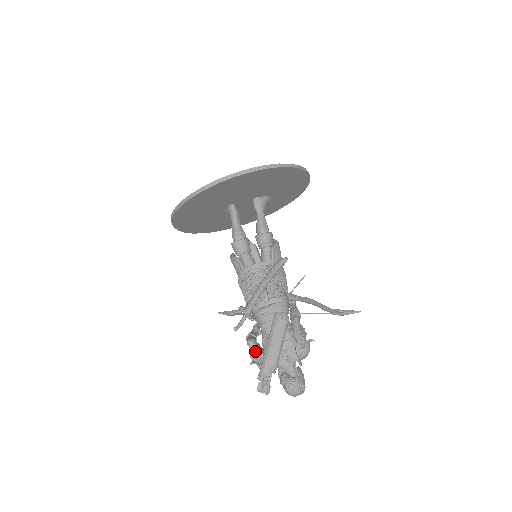
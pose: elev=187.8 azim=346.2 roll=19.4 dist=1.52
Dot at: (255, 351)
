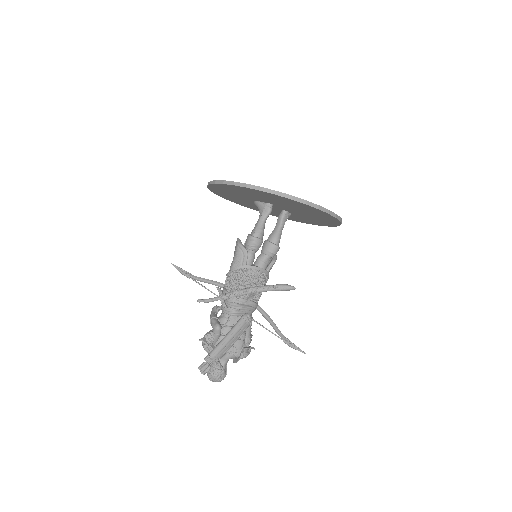
Dot at: (216, 336)
